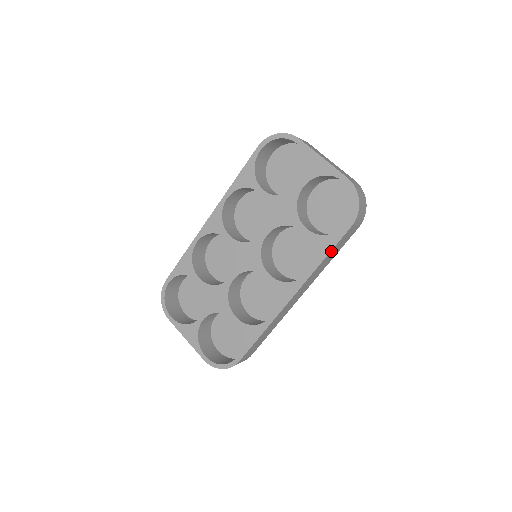
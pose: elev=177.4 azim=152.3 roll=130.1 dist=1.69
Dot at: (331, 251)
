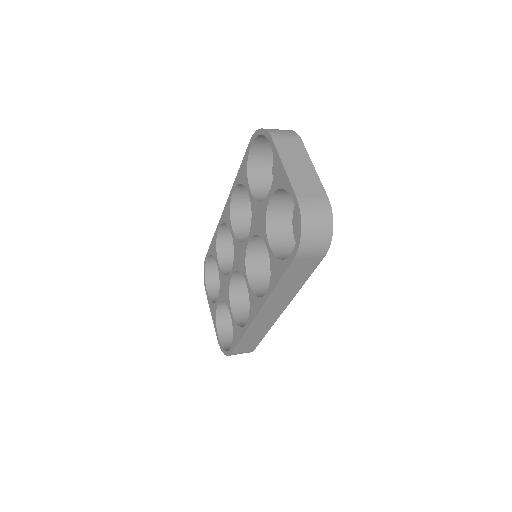
Dot at: (283, 278)
